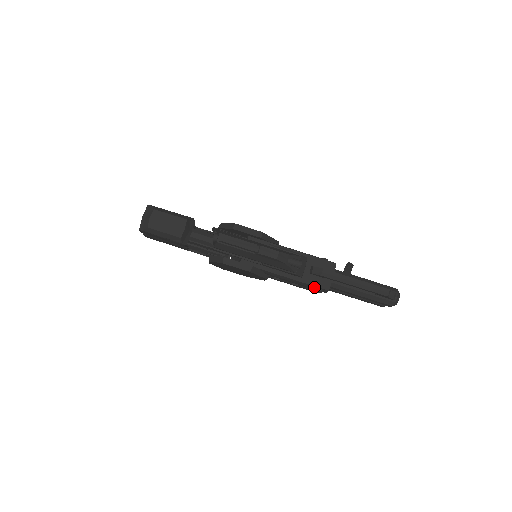
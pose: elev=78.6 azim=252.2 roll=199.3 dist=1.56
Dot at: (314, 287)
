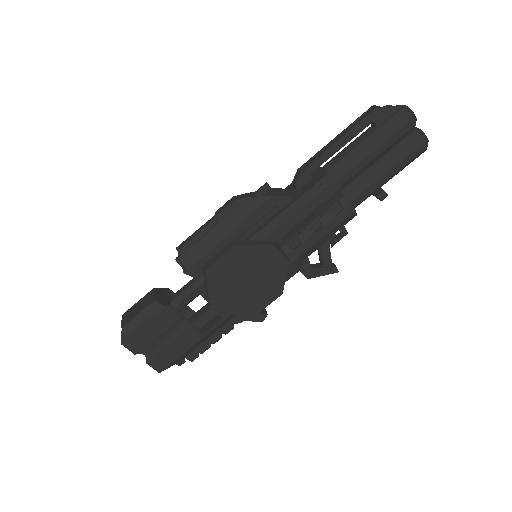
Dot at: (315, 191)
